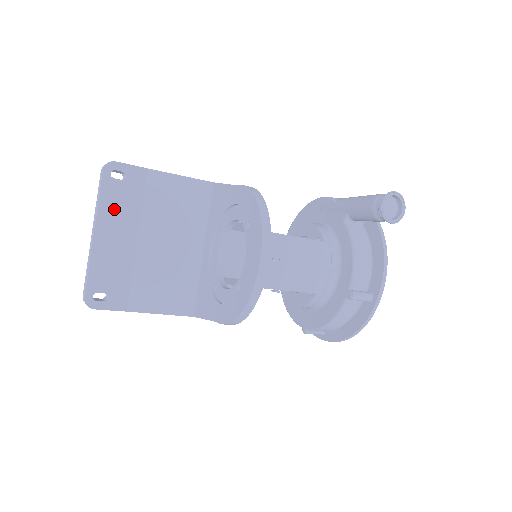
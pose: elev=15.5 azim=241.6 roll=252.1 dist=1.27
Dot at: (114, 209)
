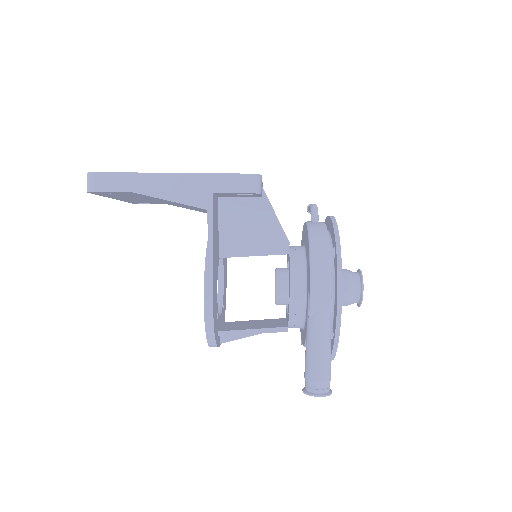
Dot at: (118, 196)
